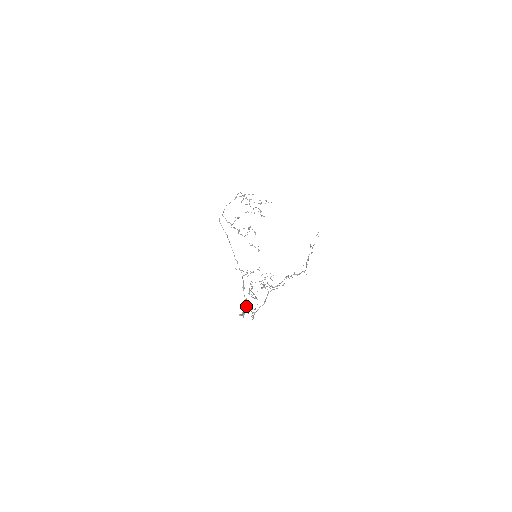
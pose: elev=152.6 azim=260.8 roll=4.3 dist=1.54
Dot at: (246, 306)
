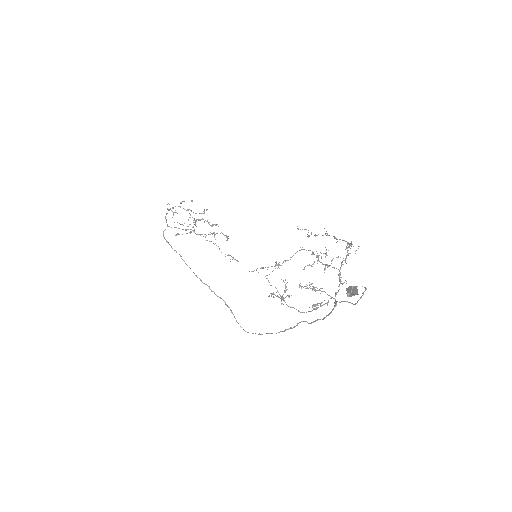
Dot at: (298, 311)
